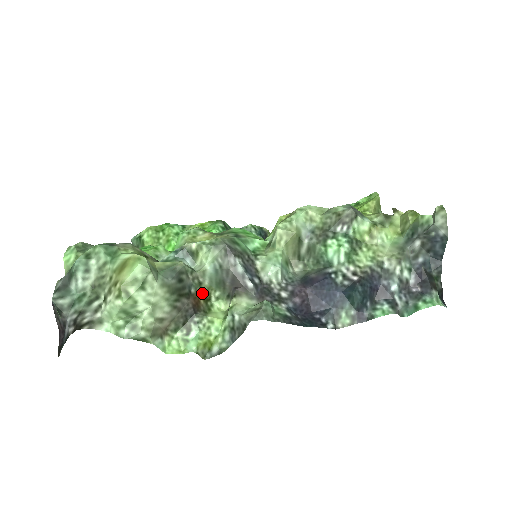
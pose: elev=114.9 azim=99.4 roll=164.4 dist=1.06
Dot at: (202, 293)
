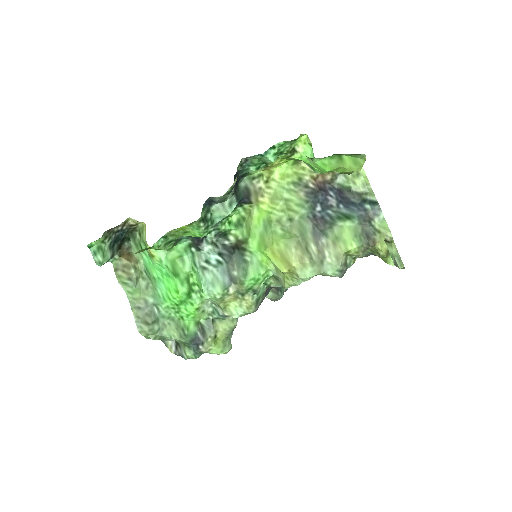
Dot at: occluded
